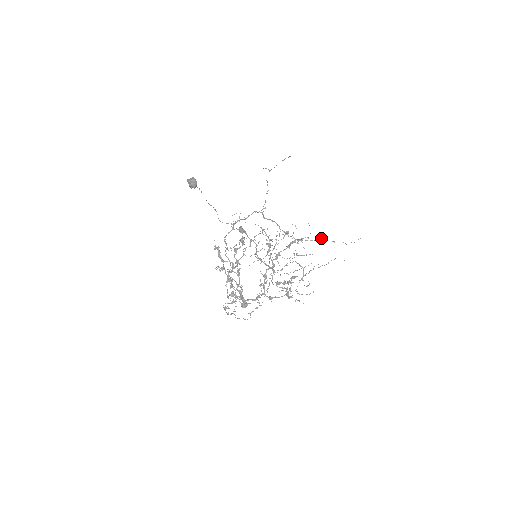
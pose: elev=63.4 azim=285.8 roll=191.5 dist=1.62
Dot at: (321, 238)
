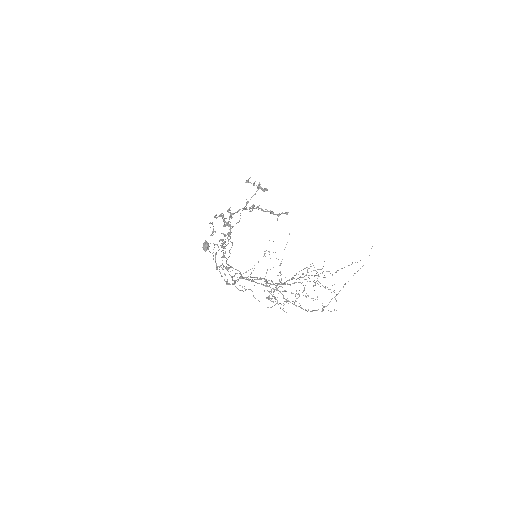
Dot at: (344, 284)
